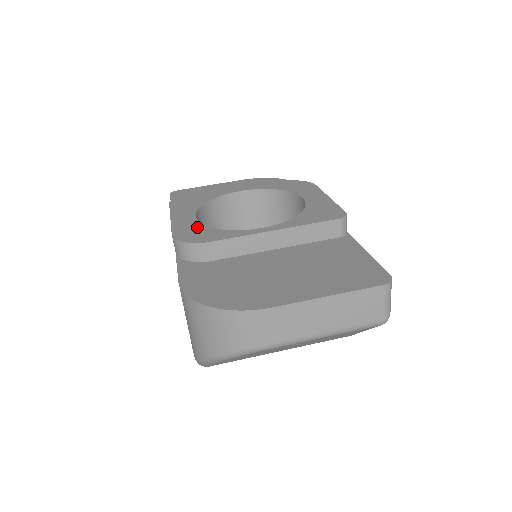
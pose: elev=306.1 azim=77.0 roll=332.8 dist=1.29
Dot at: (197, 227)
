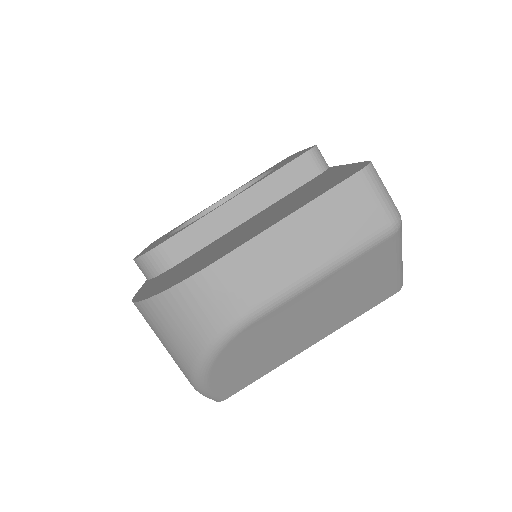
Dot at: occluded
